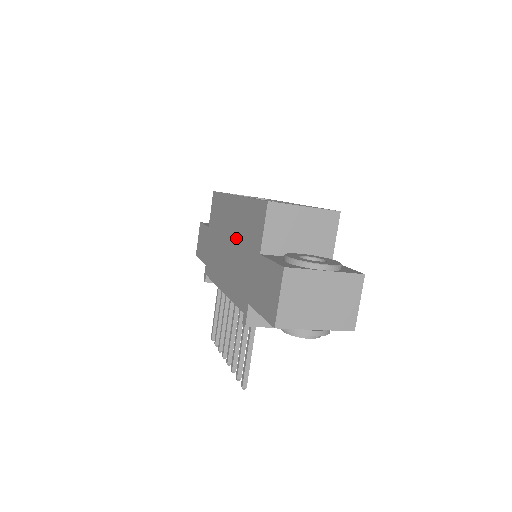
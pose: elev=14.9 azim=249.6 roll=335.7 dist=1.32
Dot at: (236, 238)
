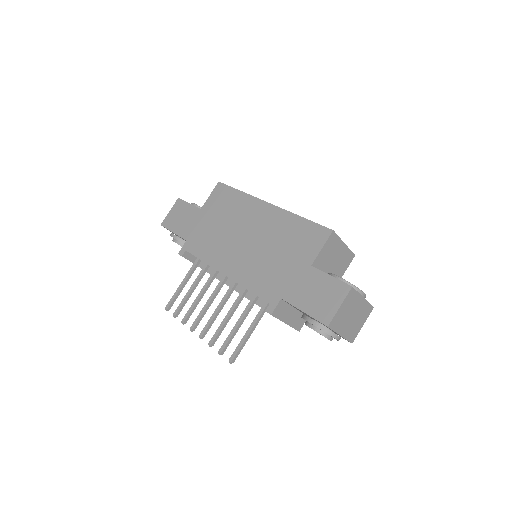
Dot at: (265, 239)
